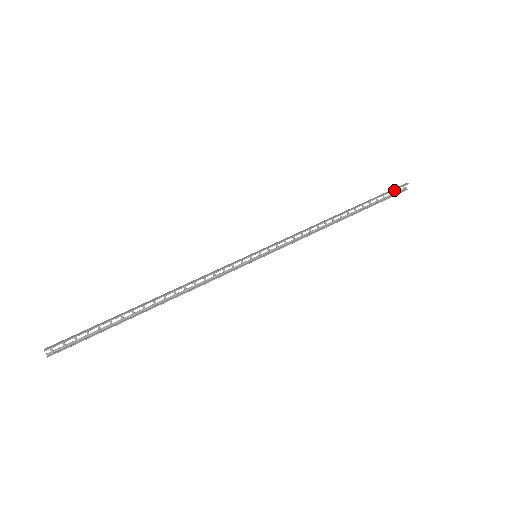
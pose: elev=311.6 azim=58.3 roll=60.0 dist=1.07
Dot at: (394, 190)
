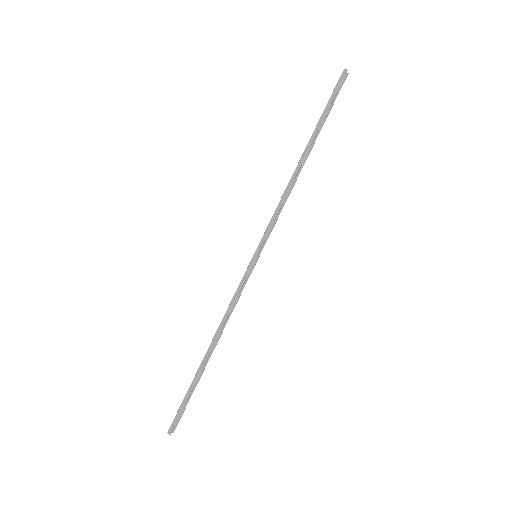
Dot at: (337, 90)
